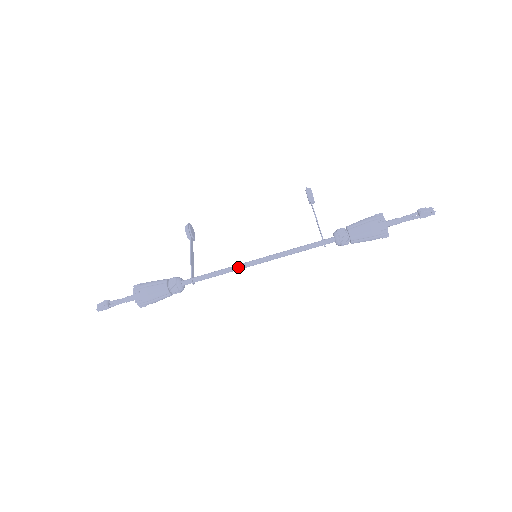
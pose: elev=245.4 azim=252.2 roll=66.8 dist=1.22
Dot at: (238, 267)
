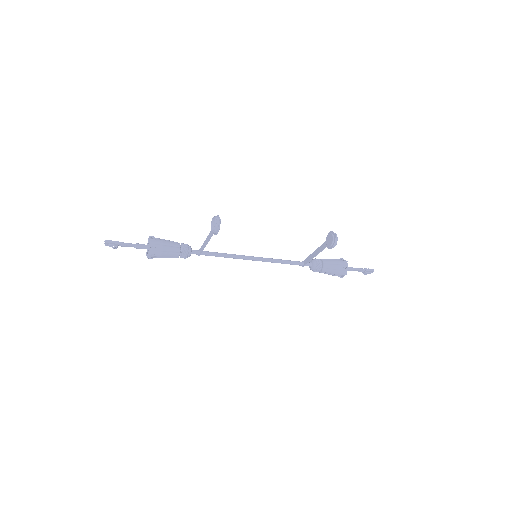
Dot at: occluded
